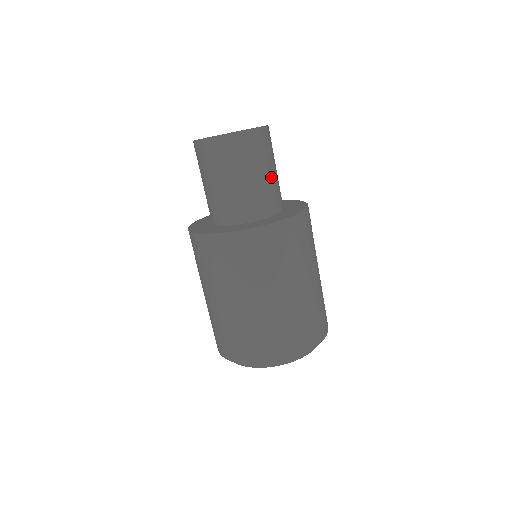
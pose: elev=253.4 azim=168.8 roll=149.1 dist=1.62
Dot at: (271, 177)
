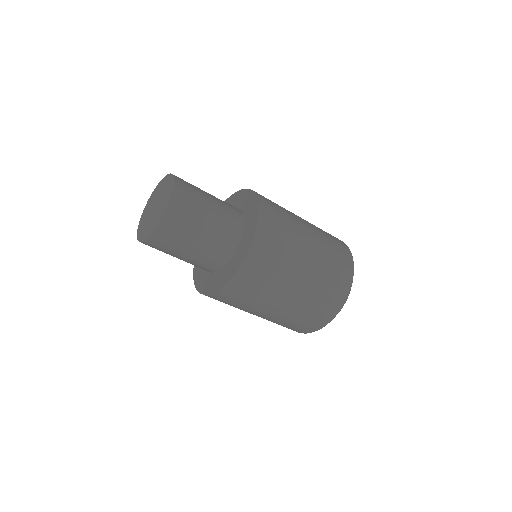
Dot at: (213, 218)
